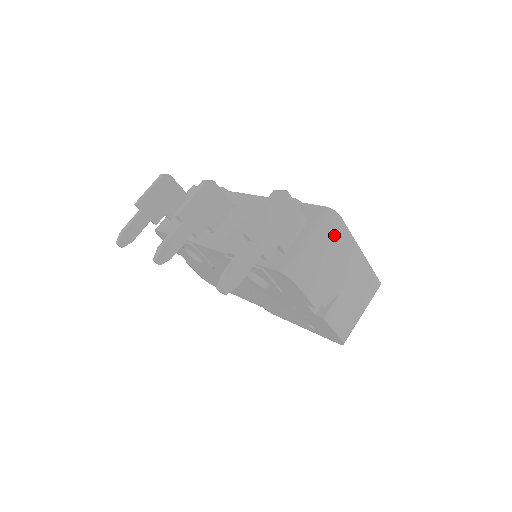
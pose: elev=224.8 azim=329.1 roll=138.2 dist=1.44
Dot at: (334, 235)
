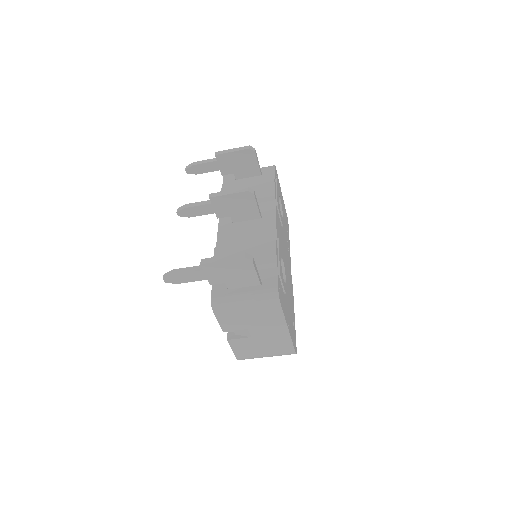
Dot at: (267, 308)
